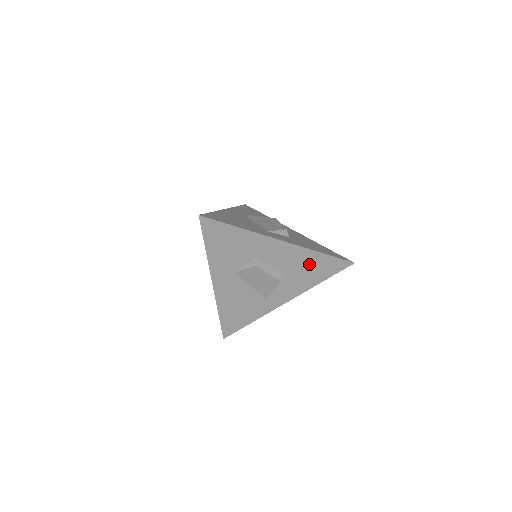
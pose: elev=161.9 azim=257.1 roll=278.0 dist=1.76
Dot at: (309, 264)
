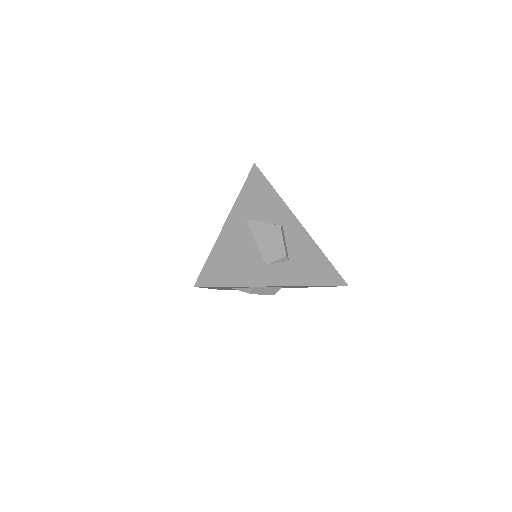
Dot at: occluded
